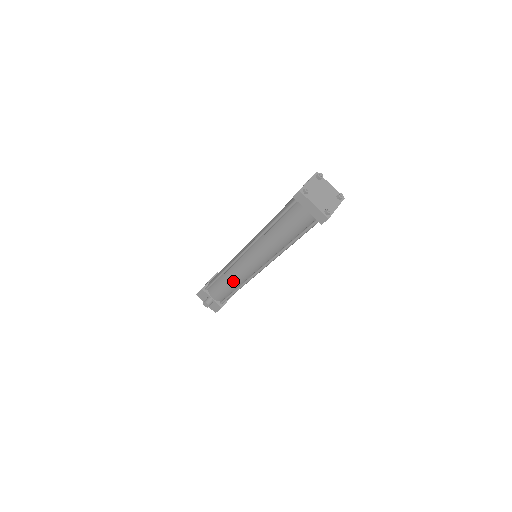
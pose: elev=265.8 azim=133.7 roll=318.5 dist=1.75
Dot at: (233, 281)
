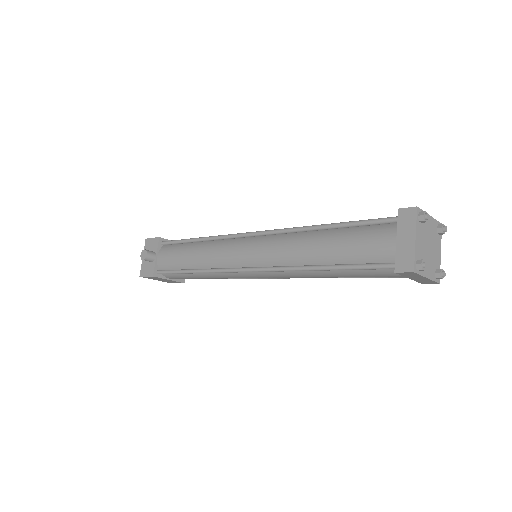
Dot at: (201, 256)
